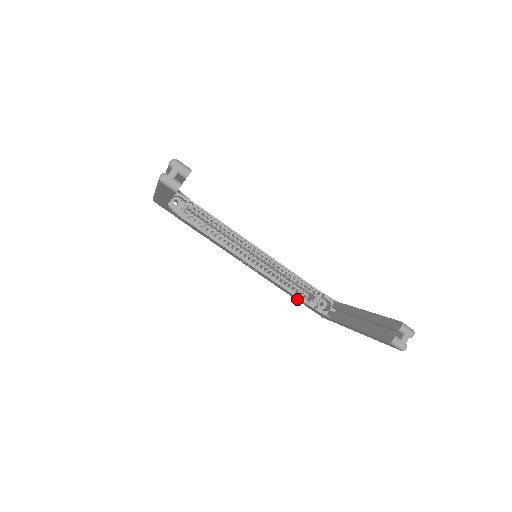
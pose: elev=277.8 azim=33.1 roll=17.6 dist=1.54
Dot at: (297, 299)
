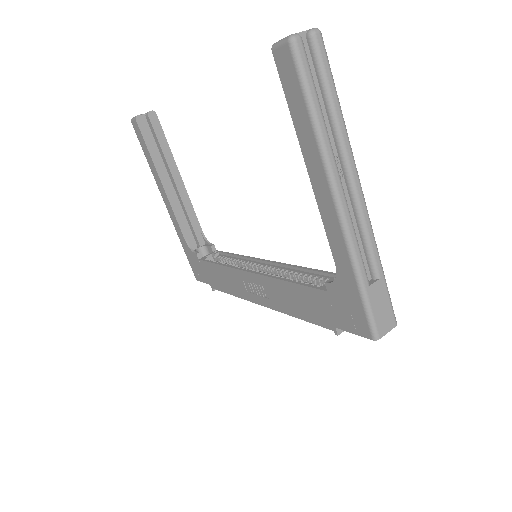
Dot at: (319, 312)
